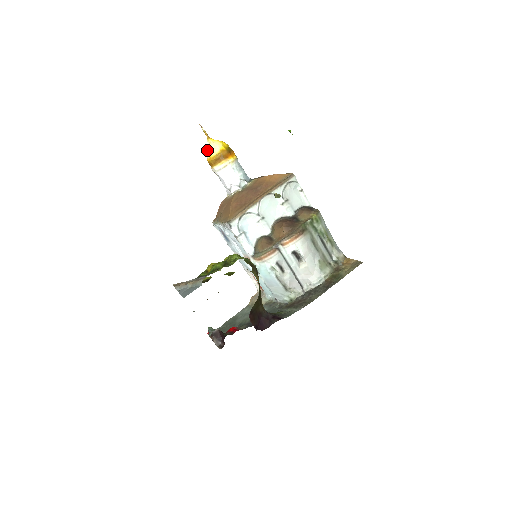
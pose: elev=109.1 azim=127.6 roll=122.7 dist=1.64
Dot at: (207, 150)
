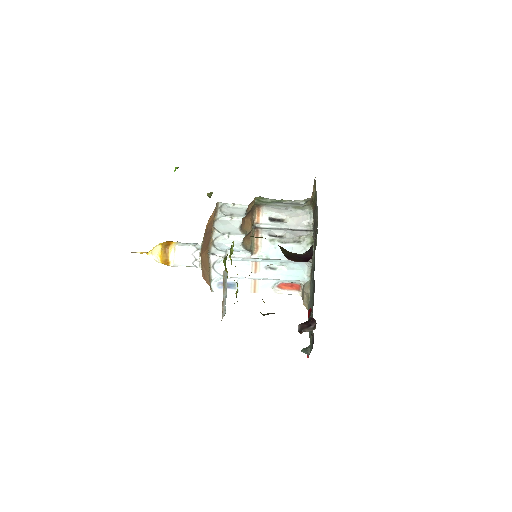
Dot at: (155, 259)
